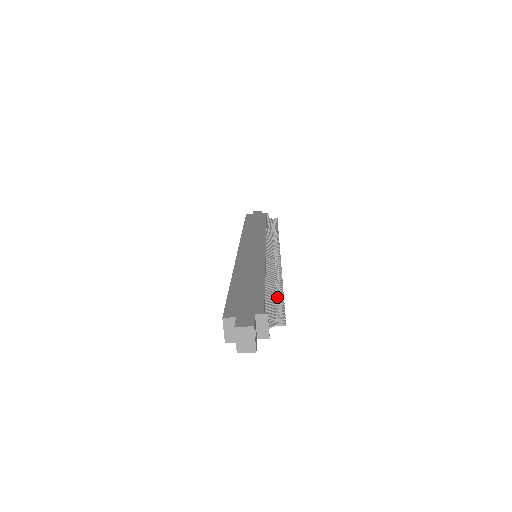
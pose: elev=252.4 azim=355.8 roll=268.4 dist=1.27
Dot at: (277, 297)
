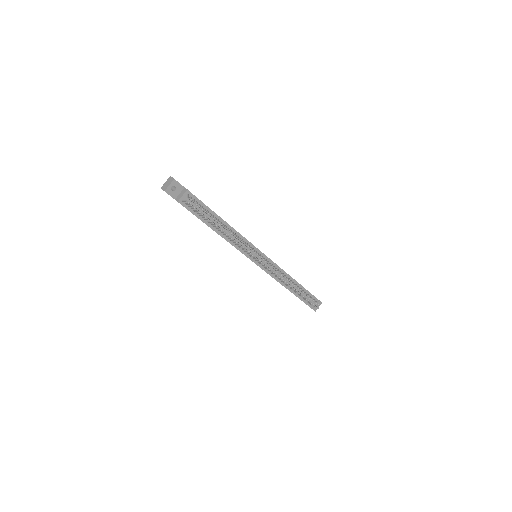
Dot at: (210, 215)
